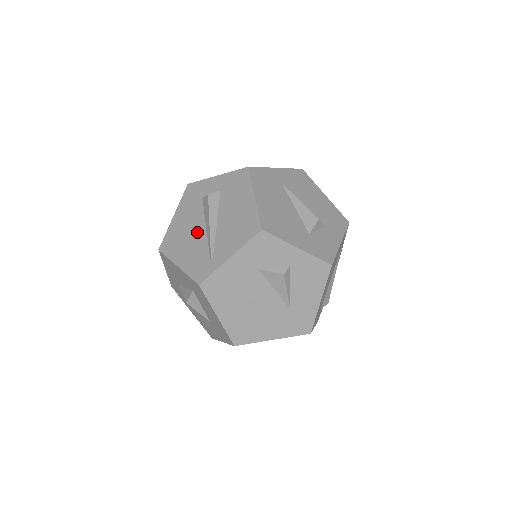
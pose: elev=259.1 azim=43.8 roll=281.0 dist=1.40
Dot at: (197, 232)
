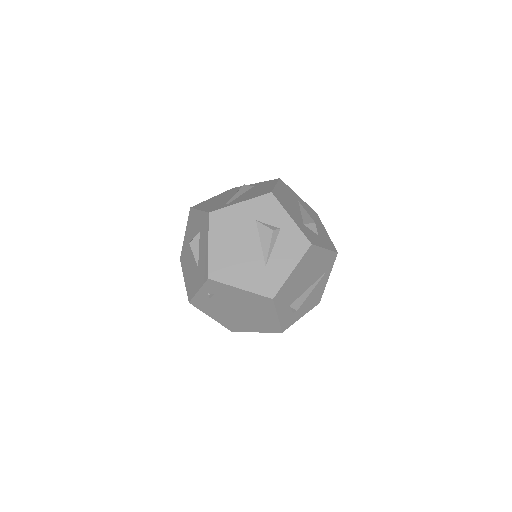
Dot at: (224, 199)
